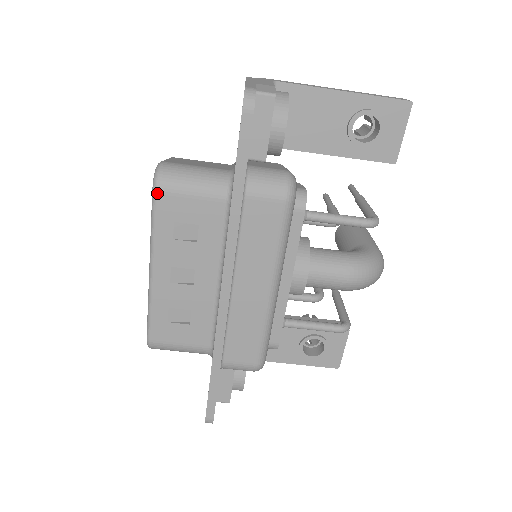
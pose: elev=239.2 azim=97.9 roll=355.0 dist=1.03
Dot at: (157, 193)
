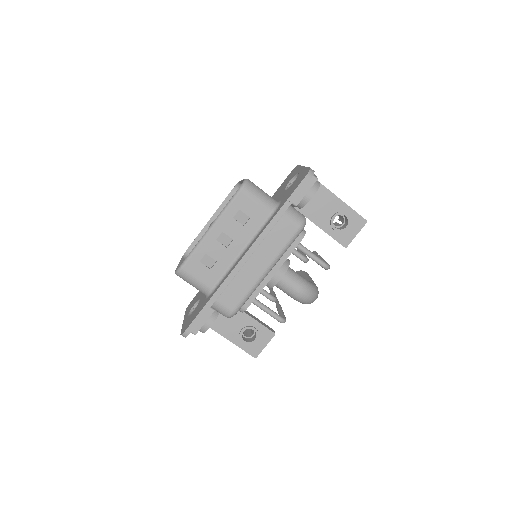
Dot at: (241, 191)
